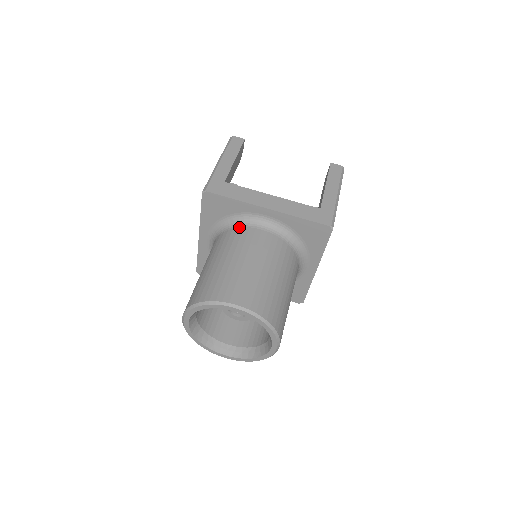
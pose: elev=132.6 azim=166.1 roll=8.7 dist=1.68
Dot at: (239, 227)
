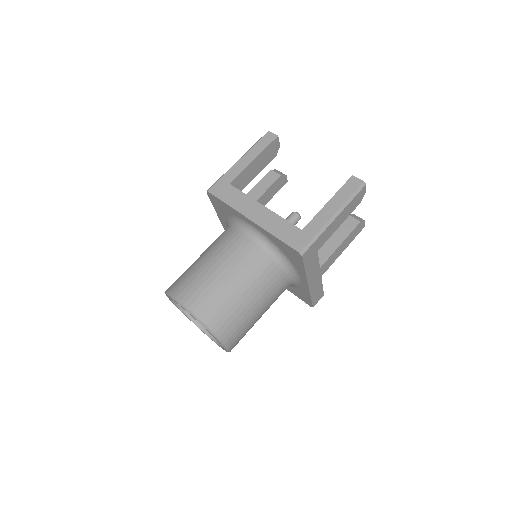
Dot at: (233, 229)
